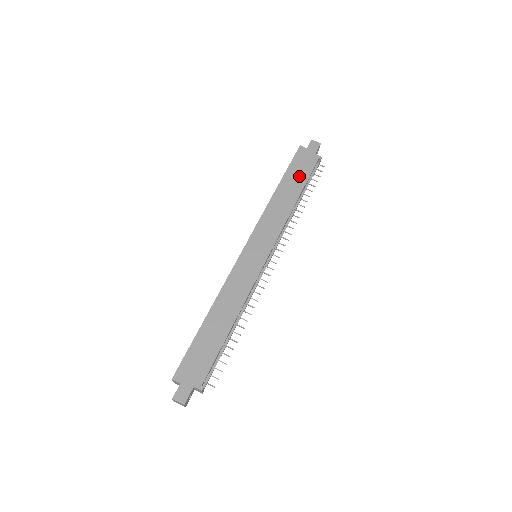
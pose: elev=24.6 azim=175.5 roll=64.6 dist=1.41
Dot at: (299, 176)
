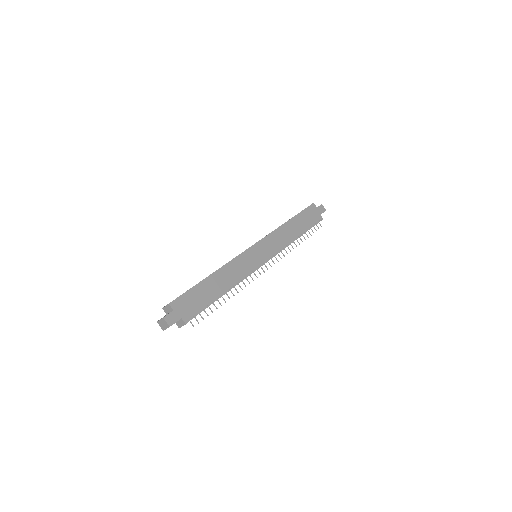
Dot at: (305, 222)
